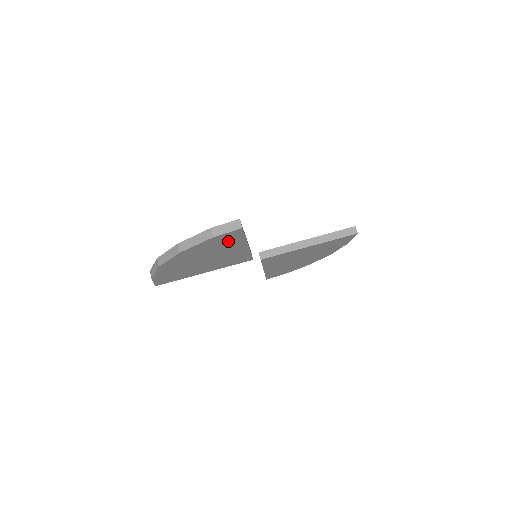
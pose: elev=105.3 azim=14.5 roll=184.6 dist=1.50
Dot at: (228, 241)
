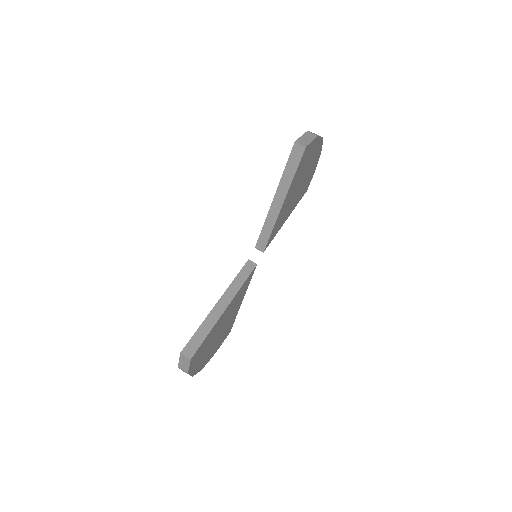
Dot at: (204, 344)
